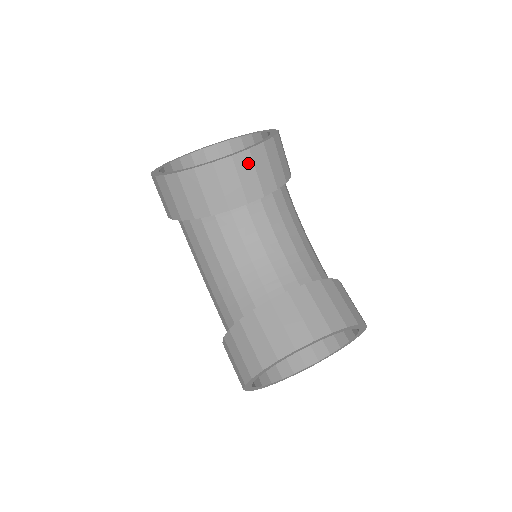
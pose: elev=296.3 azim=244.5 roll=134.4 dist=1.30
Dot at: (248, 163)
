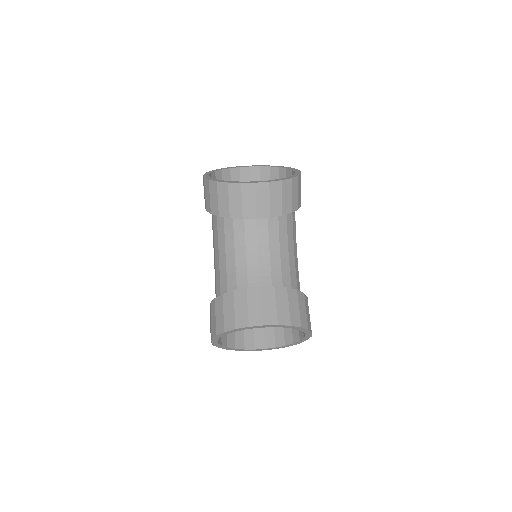
Dot at: (265, 191)
